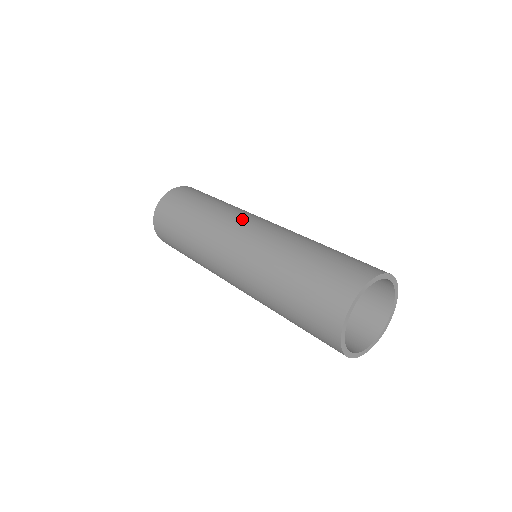
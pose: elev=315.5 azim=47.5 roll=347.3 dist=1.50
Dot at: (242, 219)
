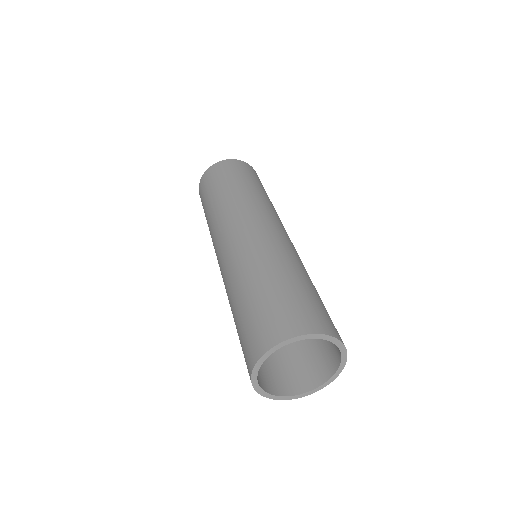
Dot at: (253, 216)
